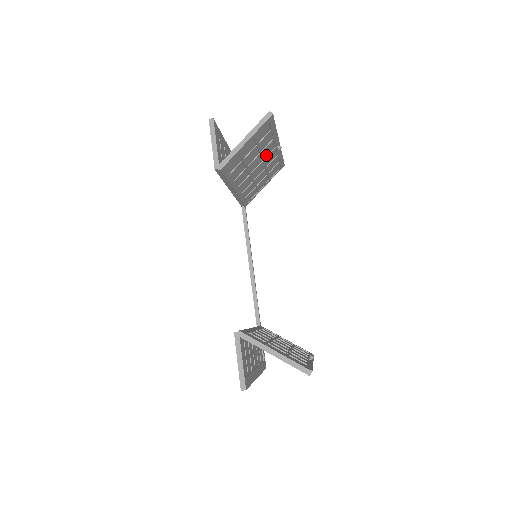
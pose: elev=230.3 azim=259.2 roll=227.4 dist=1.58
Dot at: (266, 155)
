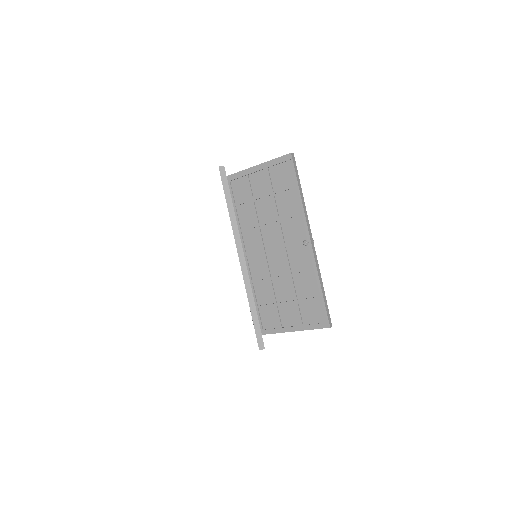
Dot at: occluded
